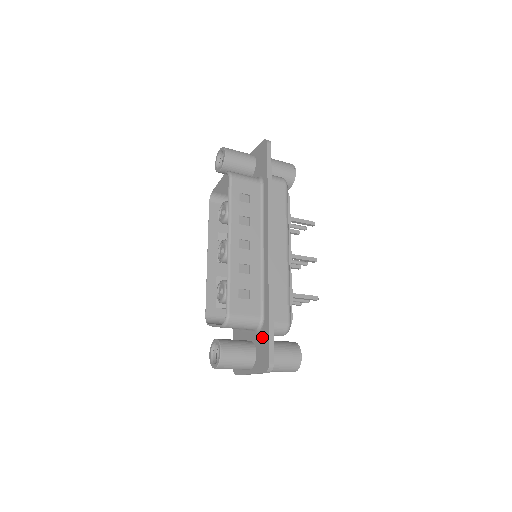
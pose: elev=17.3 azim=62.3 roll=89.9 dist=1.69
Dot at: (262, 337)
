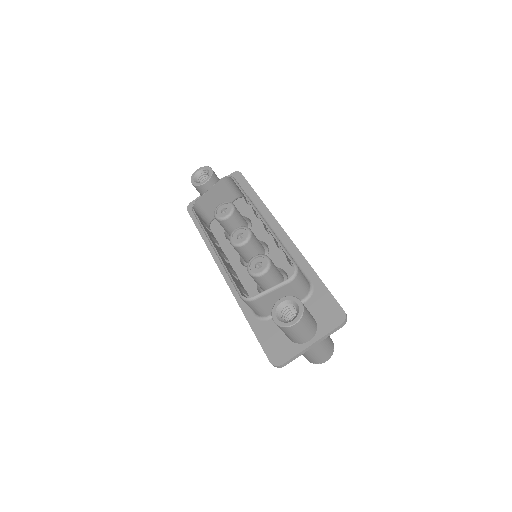
Dot at: (318, 299)
